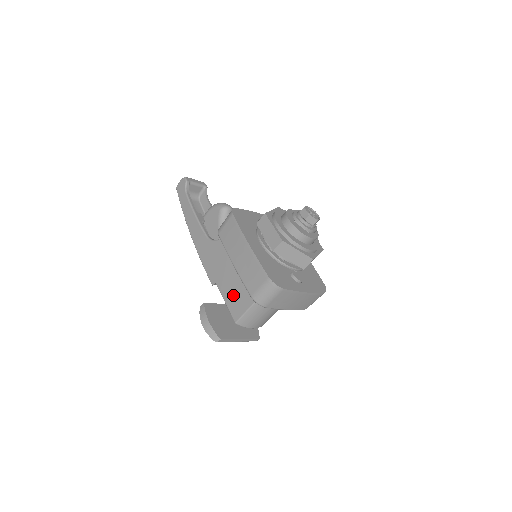
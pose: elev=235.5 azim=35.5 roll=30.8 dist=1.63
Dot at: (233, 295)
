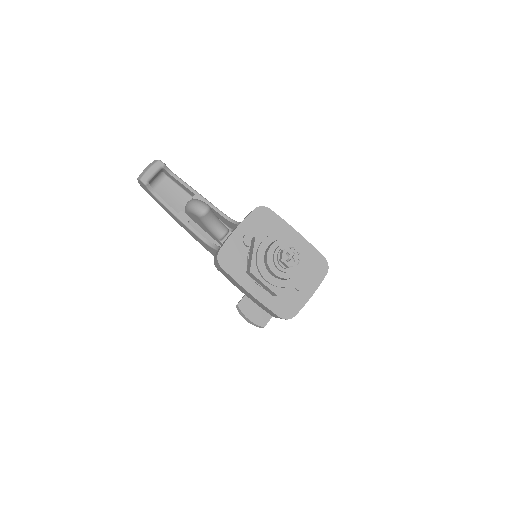
Dot at: occluded
